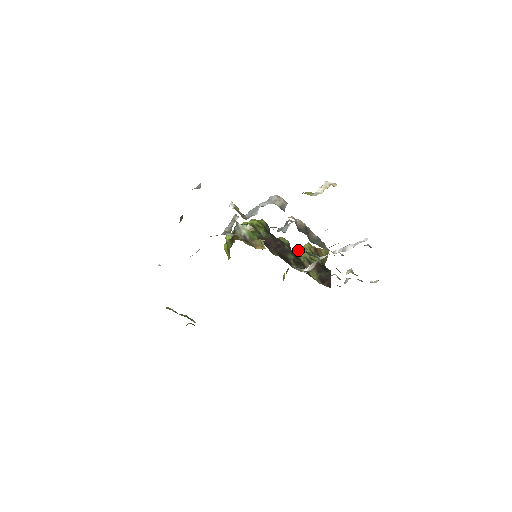
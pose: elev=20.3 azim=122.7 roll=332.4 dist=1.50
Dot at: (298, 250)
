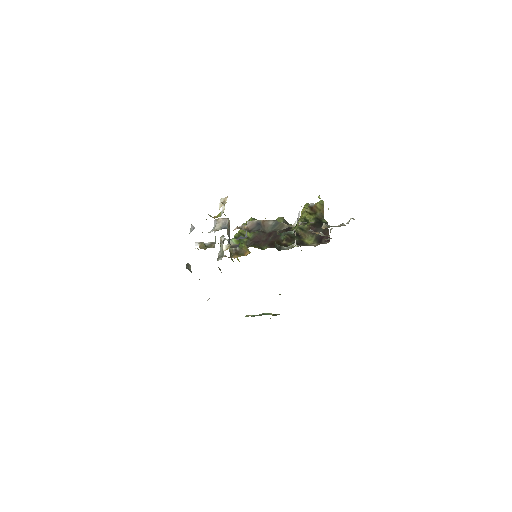
Dot at: occluded
